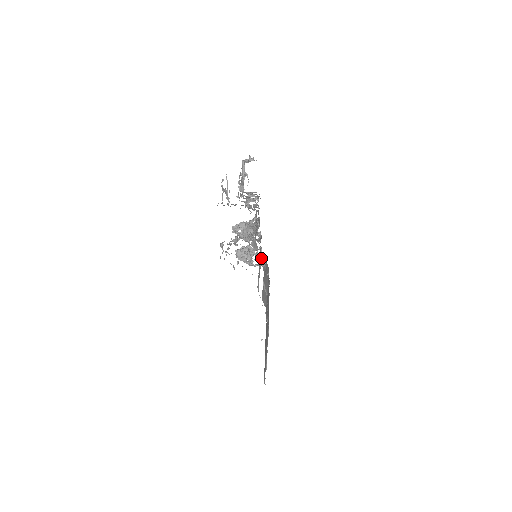
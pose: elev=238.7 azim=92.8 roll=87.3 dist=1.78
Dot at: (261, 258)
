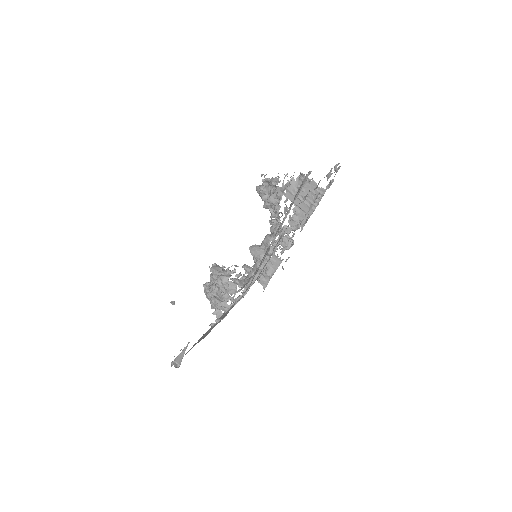
Dot at: occluded
